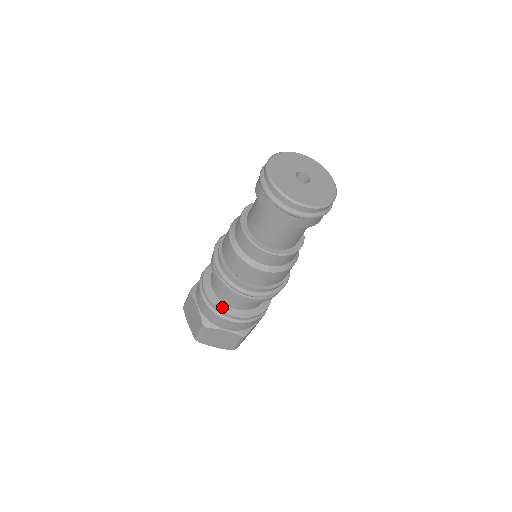
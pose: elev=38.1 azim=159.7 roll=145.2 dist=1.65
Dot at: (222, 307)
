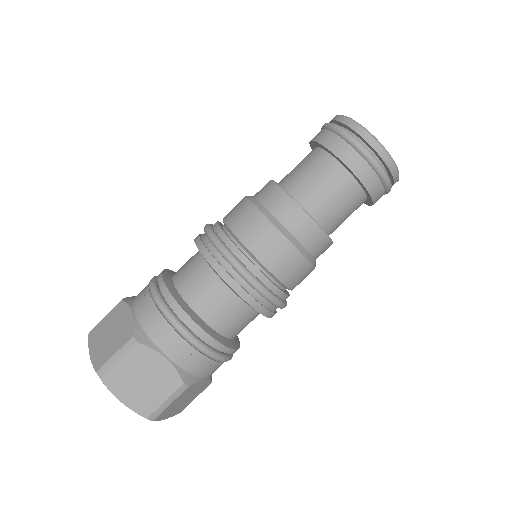
Dot at: (167, 274)
